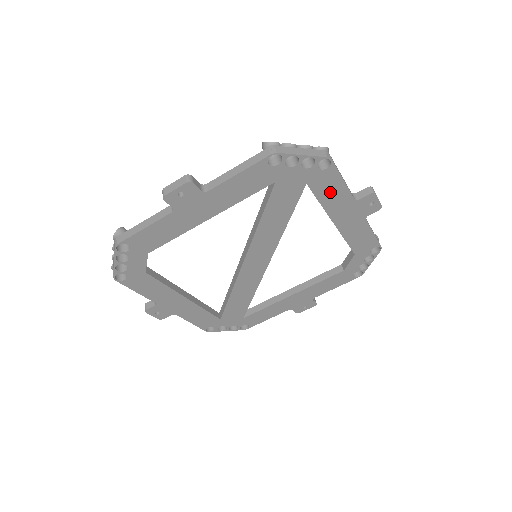
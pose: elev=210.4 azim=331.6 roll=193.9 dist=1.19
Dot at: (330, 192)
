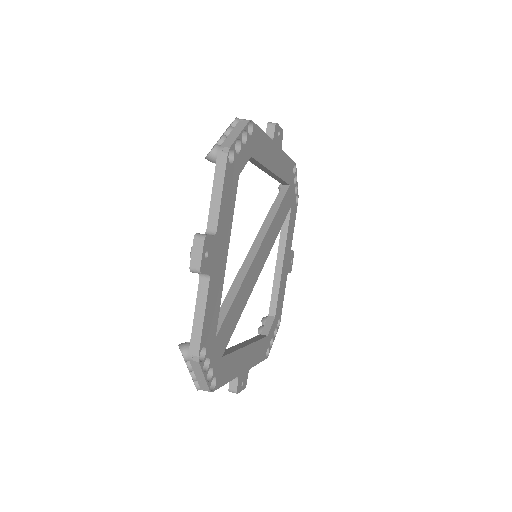
Dot at: (291, 226)
